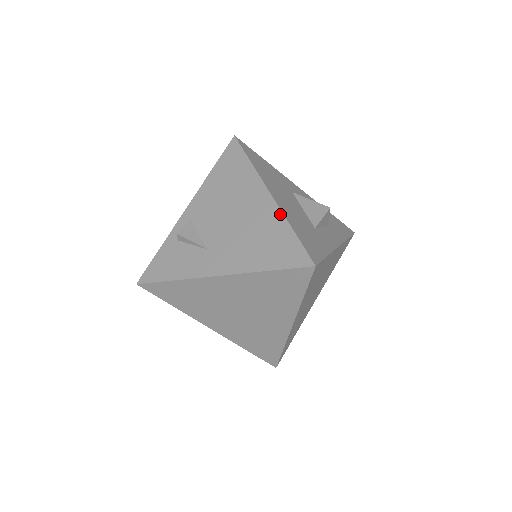
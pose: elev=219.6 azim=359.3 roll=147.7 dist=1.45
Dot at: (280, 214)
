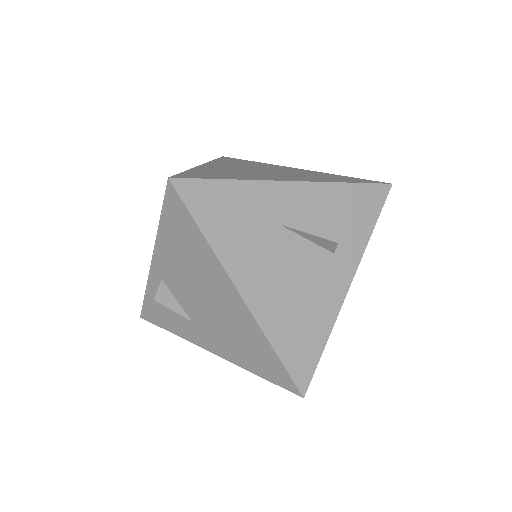
Dot at: (257, 327)
